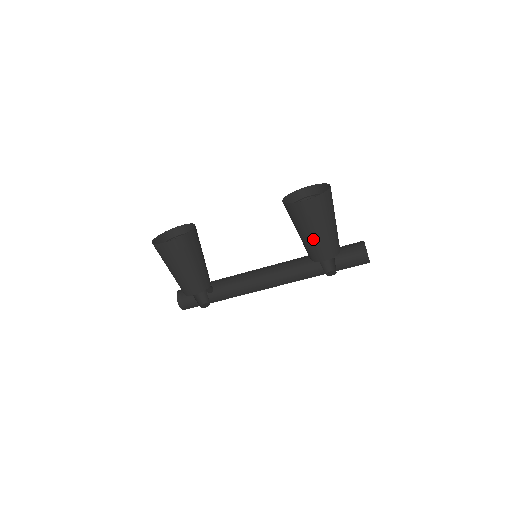
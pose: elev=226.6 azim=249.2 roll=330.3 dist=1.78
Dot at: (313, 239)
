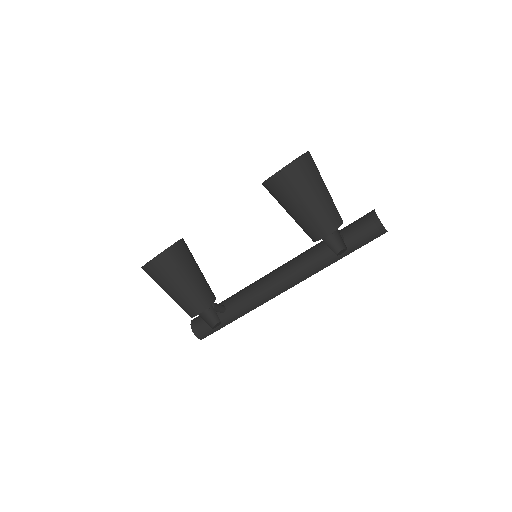
Dot at: (305, 214)
